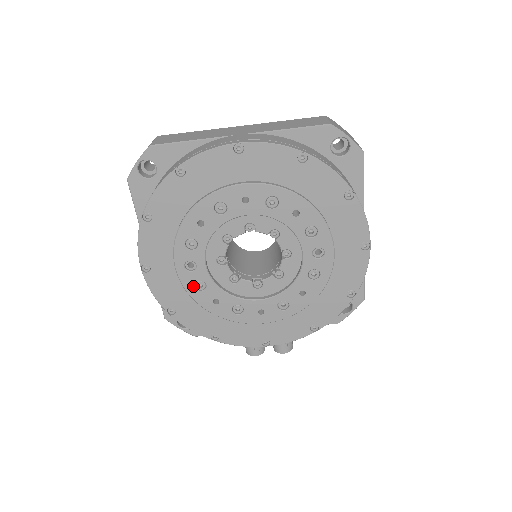
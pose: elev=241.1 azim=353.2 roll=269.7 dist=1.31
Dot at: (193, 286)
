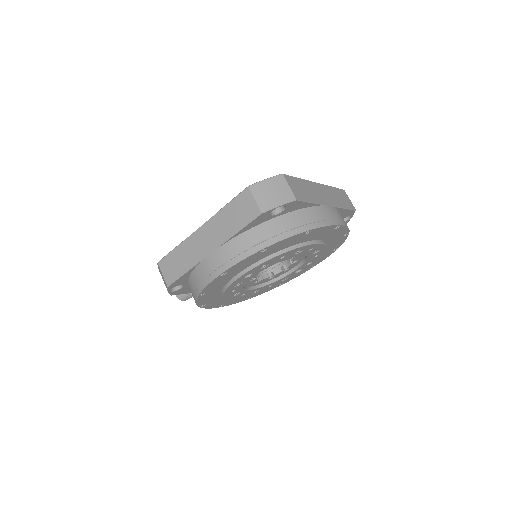
Dot at: (235, 284)
